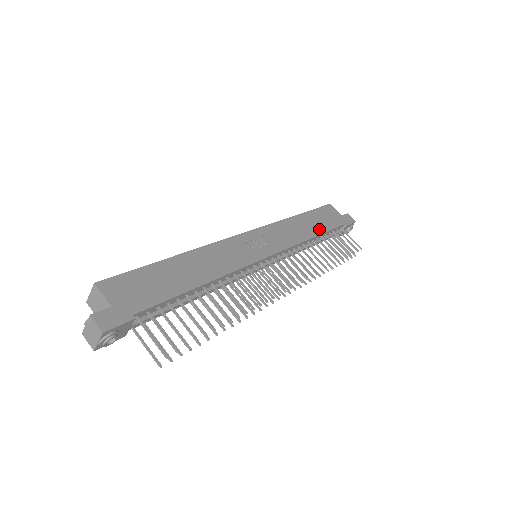
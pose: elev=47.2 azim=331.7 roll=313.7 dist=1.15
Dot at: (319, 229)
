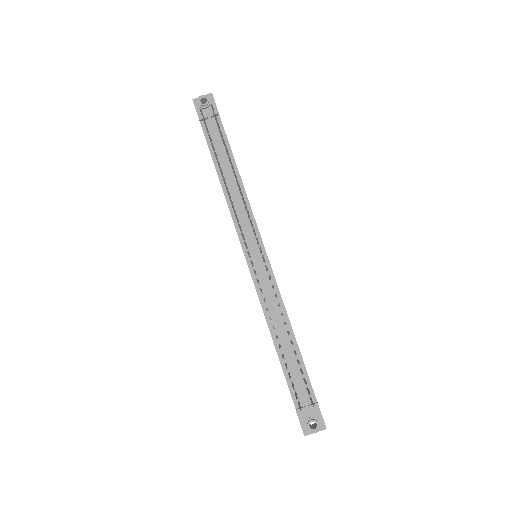
Dot at: occluded
